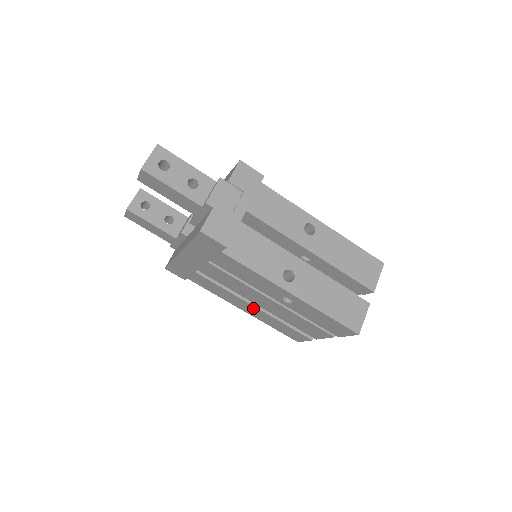
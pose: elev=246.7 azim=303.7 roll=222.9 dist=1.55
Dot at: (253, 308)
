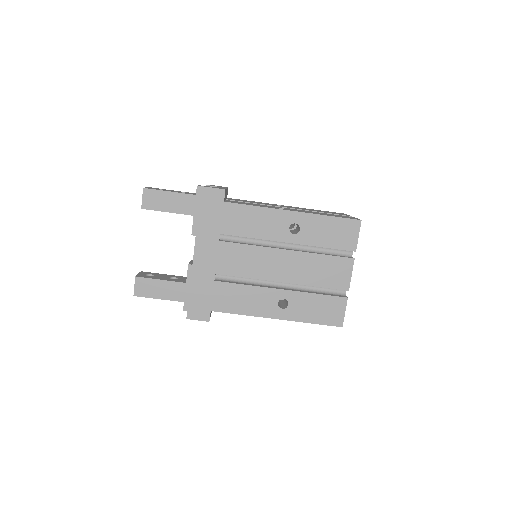
Dot at: (280, 296)
